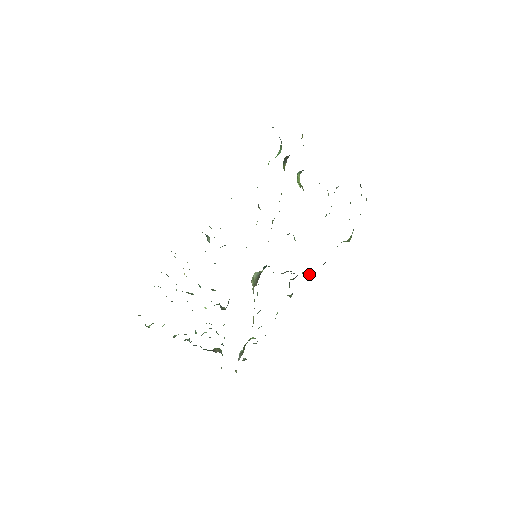
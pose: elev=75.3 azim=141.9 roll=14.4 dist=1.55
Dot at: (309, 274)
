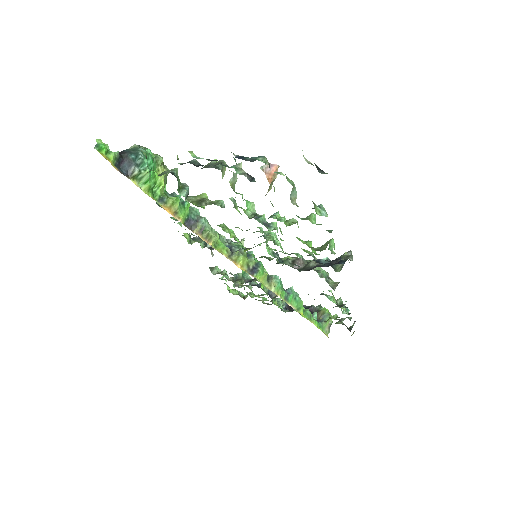
Dot at: occluded
